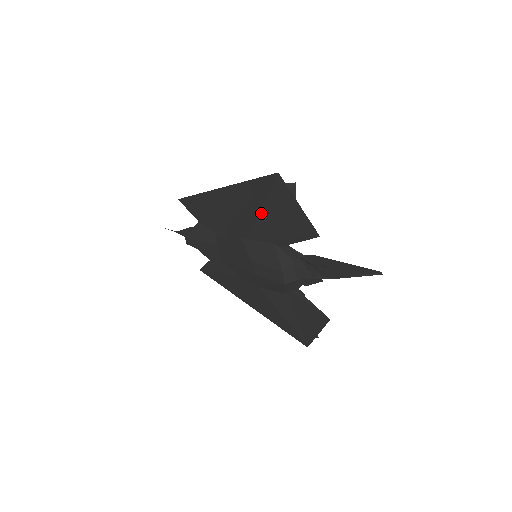
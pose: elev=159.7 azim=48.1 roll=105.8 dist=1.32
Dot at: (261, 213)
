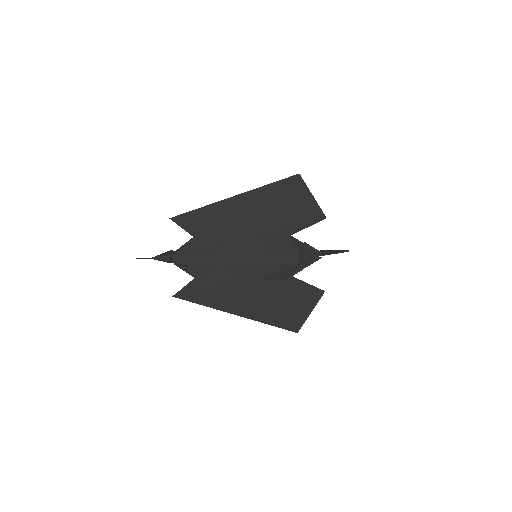
Dot at: (278, 209)
